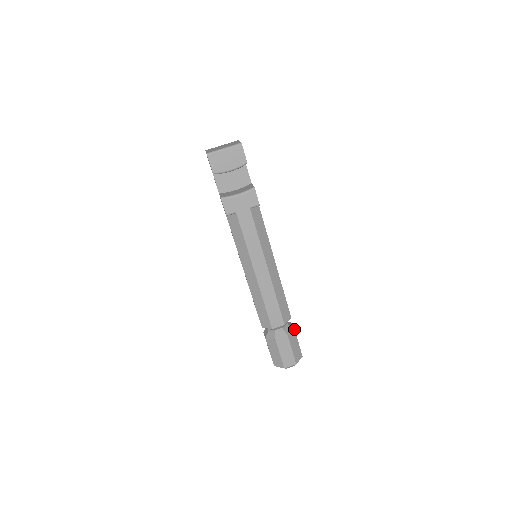
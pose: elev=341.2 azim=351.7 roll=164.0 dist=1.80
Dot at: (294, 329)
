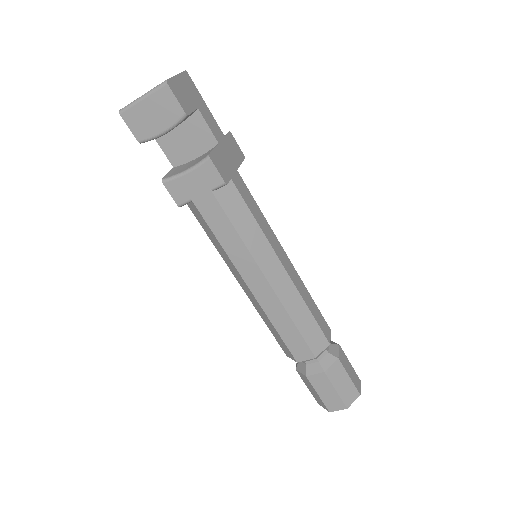
Dot at: (338, 359)
